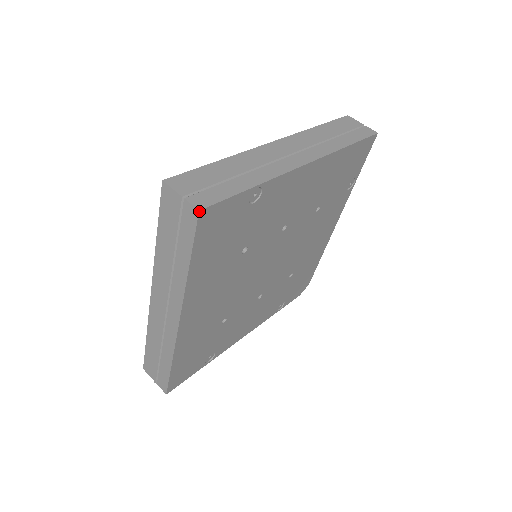
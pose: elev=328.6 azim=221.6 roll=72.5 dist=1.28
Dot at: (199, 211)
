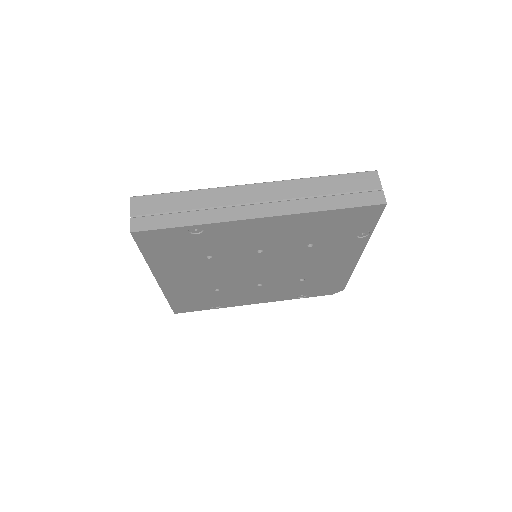
Dot at: (131, 232)
